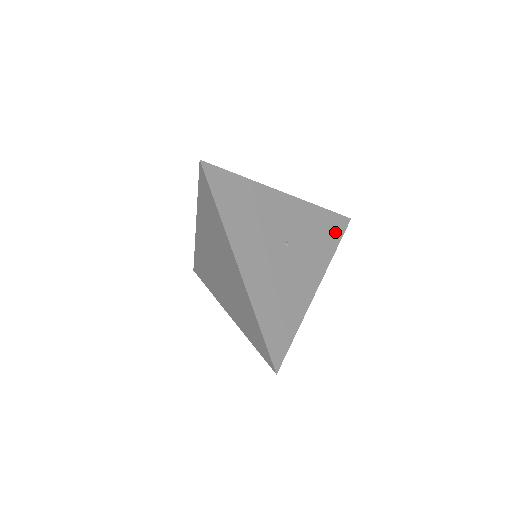
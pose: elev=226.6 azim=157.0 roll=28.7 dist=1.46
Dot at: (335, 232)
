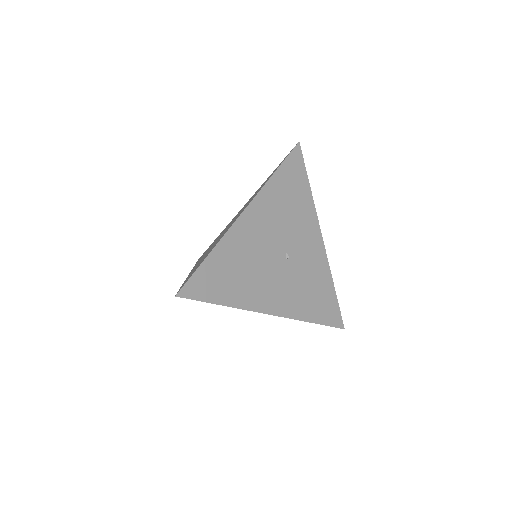
Dot at: (325, 314)
